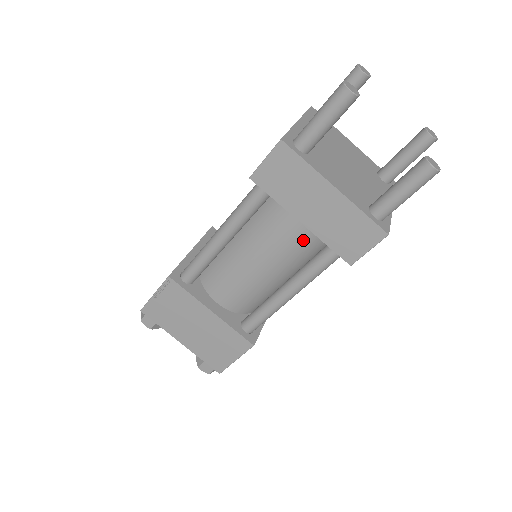
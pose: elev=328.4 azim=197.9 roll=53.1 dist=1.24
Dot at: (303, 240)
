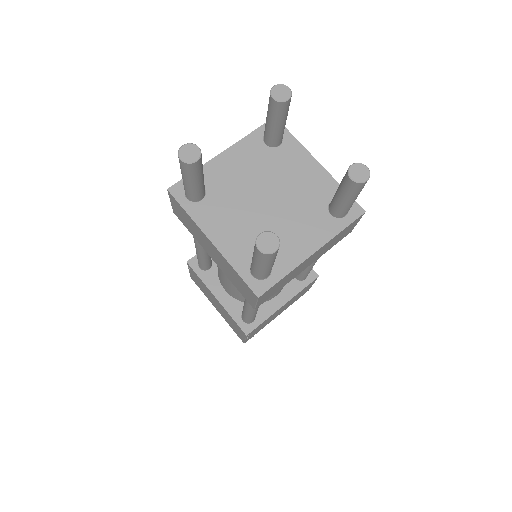
Dot at: occluded
